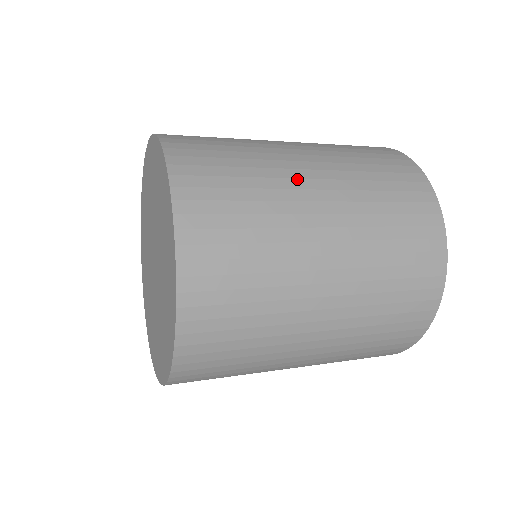
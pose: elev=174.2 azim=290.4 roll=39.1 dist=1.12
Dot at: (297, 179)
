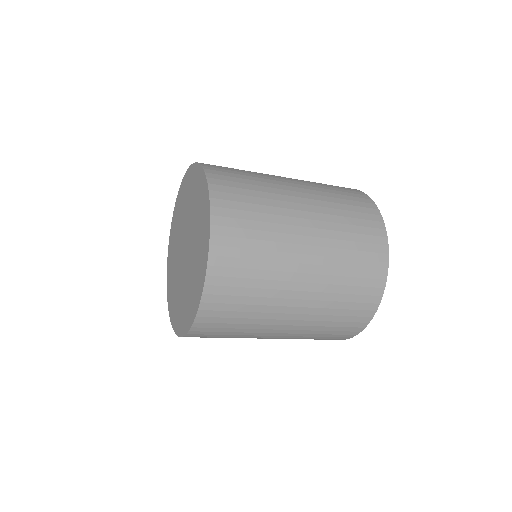
Dot at: (273, 175)
